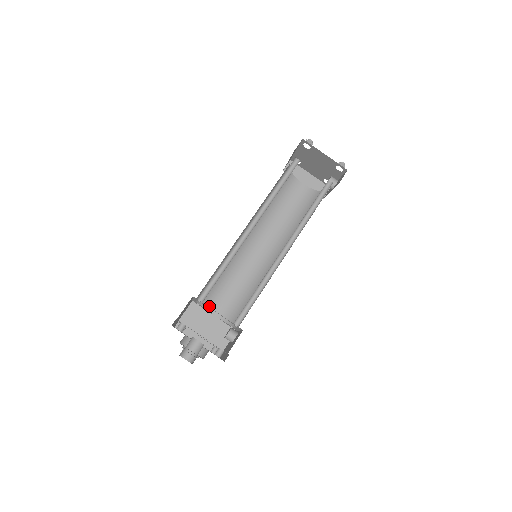
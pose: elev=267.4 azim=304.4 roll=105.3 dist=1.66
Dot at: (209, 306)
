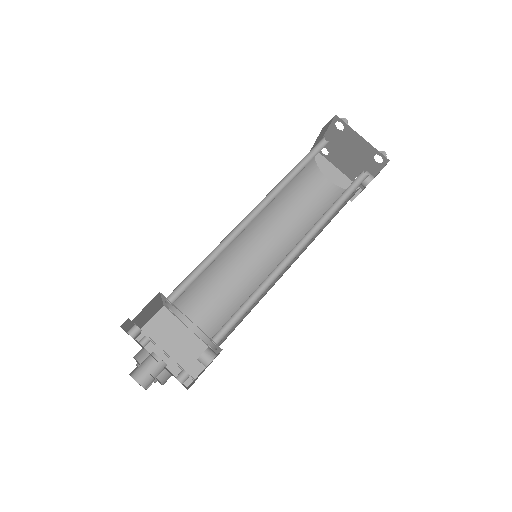
Dot at: (184, 315)
